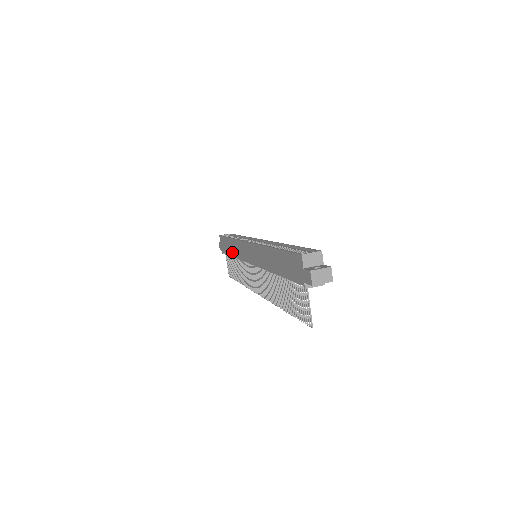
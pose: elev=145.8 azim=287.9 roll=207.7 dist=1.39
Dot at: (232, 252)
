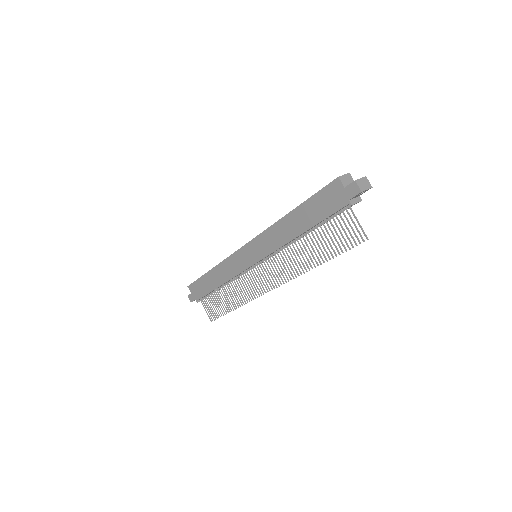
Dot at: (217, 282)
